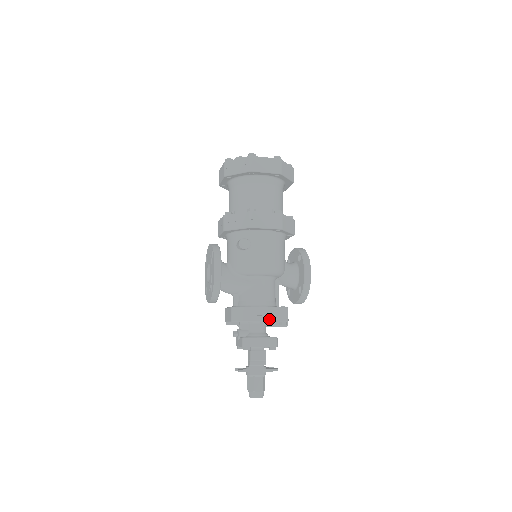
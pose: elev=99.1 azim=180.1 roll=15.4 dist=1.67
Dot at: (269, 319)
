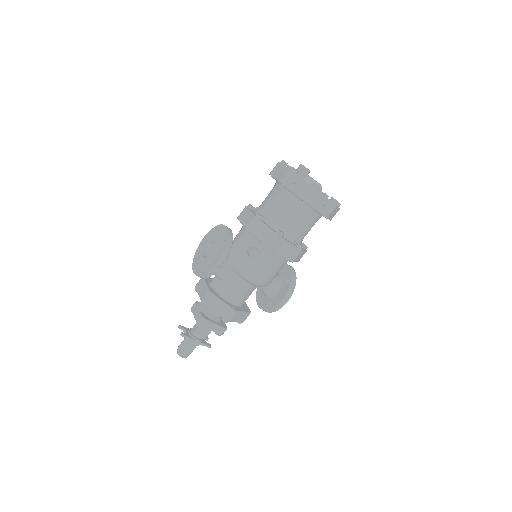
Dot at: (231, 320)
